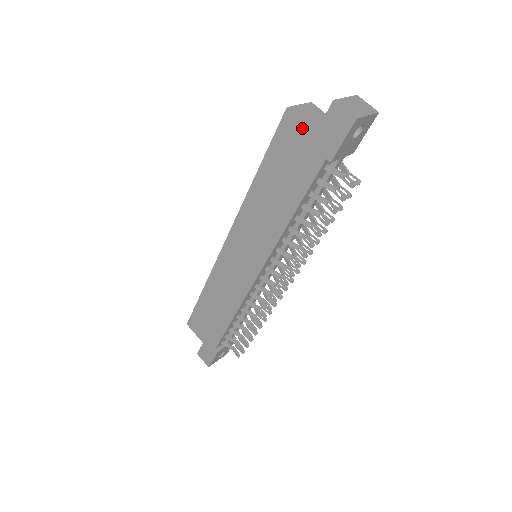
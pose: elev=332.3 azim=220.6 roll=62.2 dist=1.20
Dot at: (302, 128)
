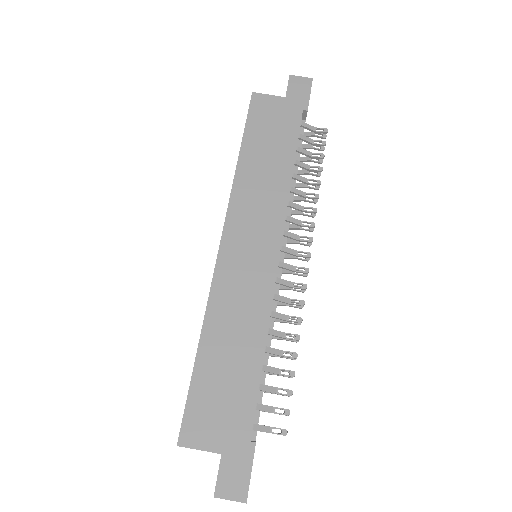
Dot at: (272, 99)
